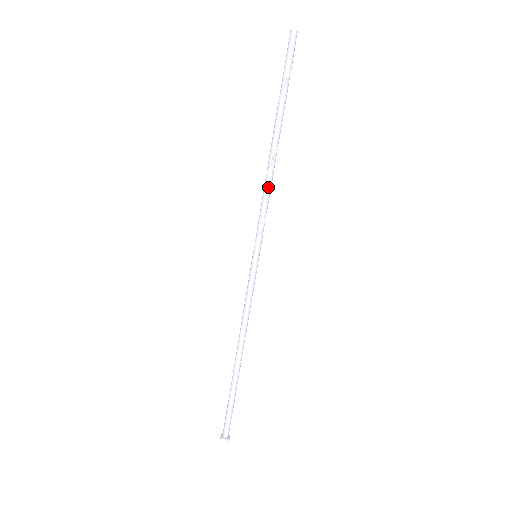
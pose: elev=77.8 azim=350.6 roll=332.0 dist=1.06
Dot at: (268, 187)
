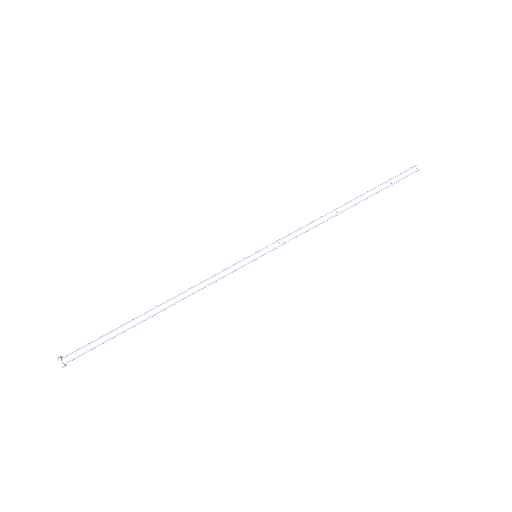
Dot at: (314, 224)
